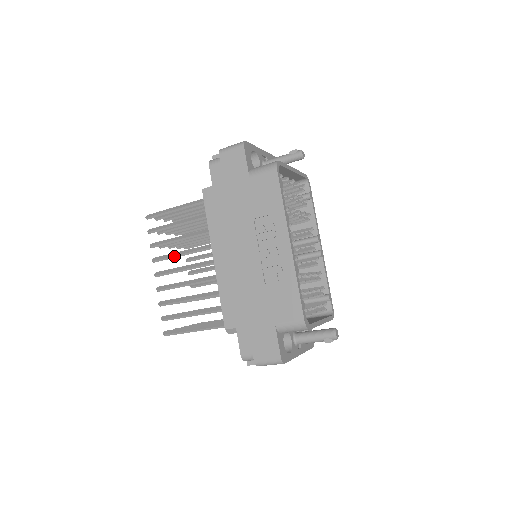
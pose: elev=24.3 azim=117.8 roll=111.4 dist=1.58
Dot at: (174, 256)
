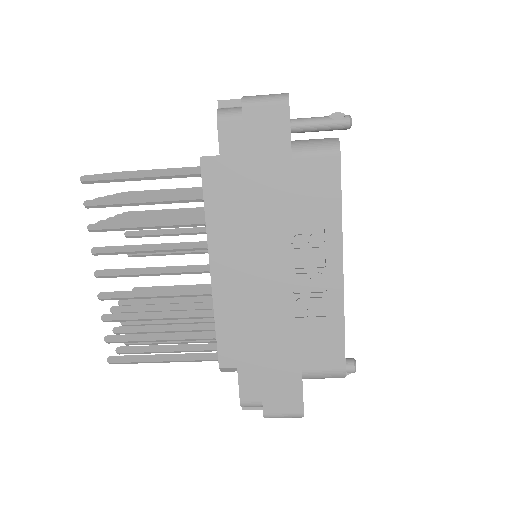
Dot at: (135, 251)
